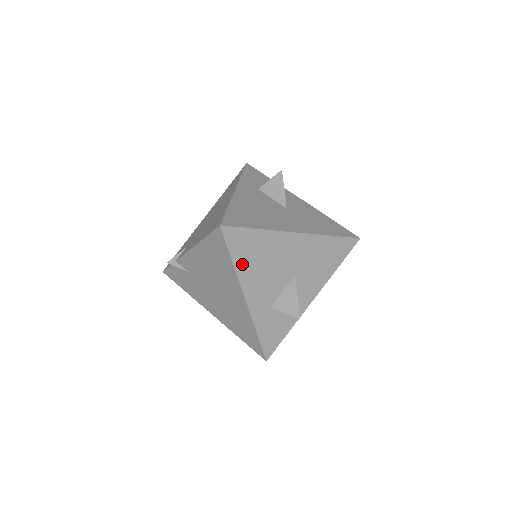
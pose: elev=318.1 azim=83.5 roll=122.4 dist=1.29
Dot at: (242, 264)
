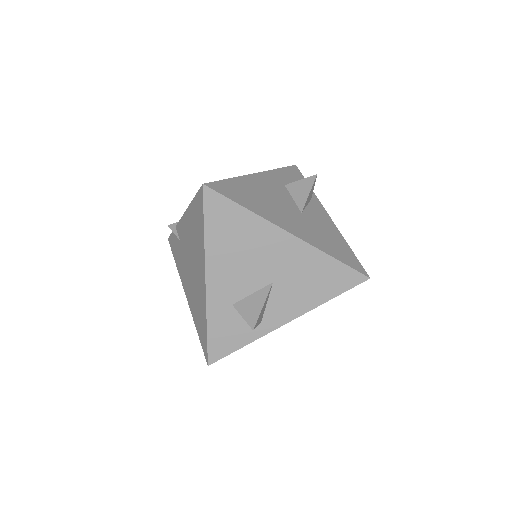
Dot at: (214, 239)
